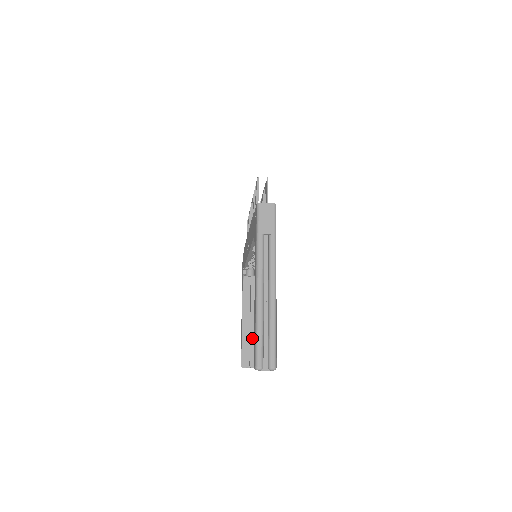
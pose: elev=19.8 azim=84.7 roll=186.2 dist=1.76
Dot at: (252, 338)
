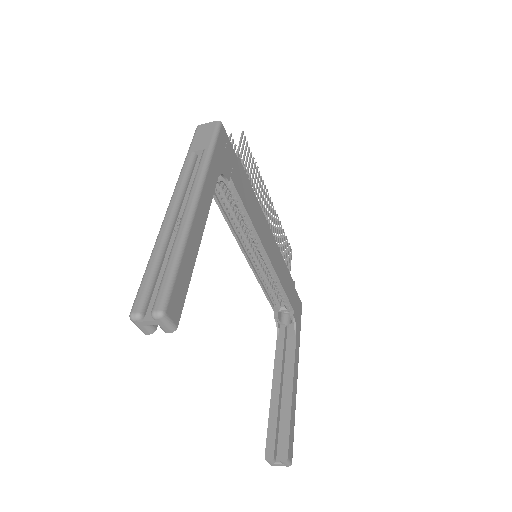
Dot at: (285, 412)
